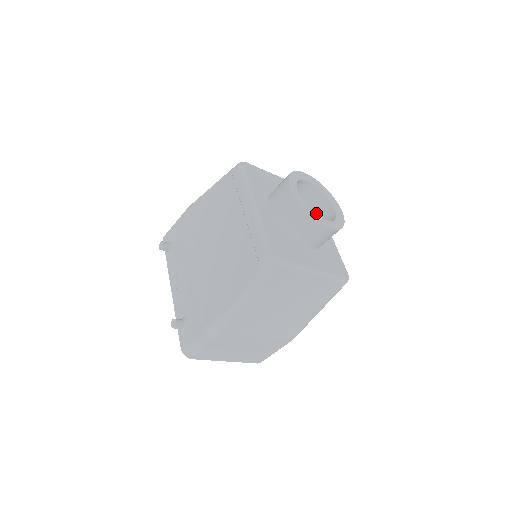
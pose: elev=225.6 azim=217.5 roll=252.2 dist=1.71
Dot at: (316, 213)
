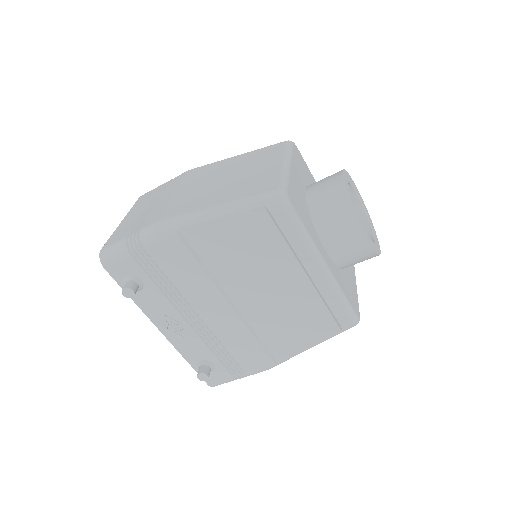
Dot at: occluded
